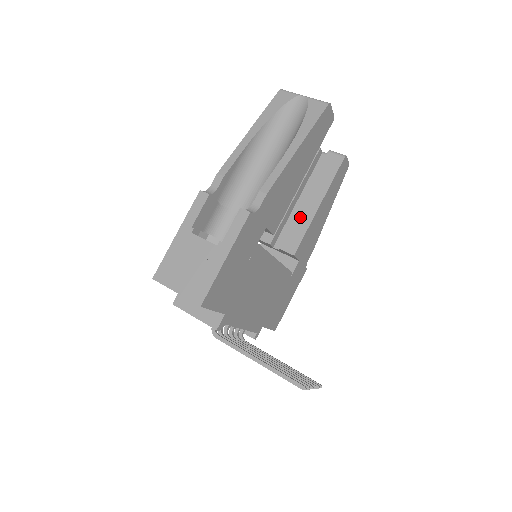
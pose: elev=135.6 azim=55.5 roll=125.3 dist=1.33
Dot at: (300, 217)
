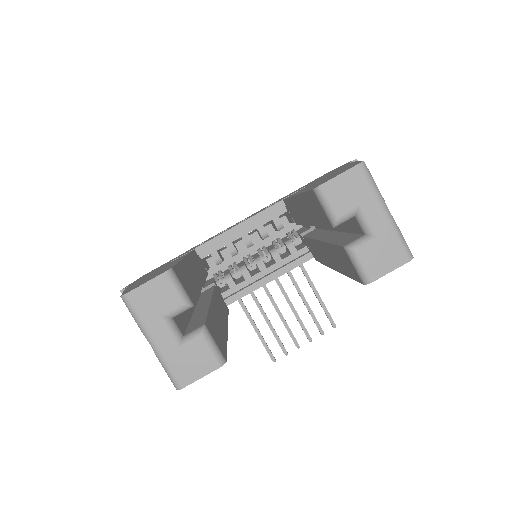
Dot at: (317, 248)
